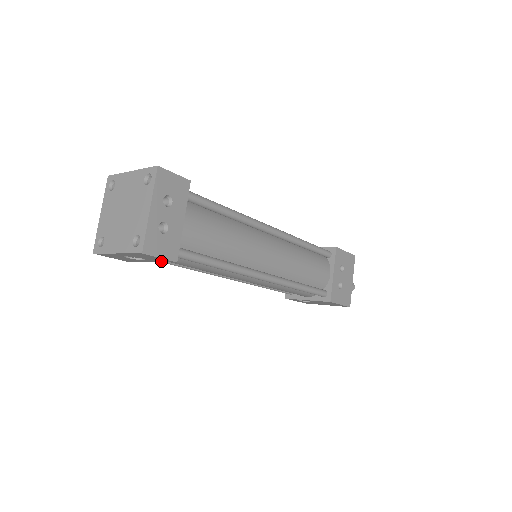
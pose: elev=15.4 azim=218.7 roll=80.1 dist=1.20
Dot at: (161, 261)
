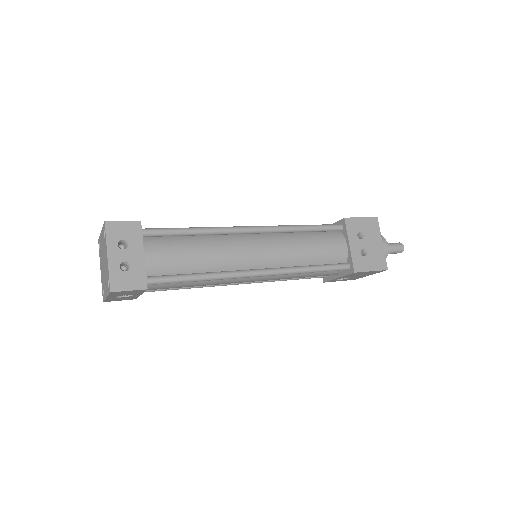
Dot at: (141, 292)
